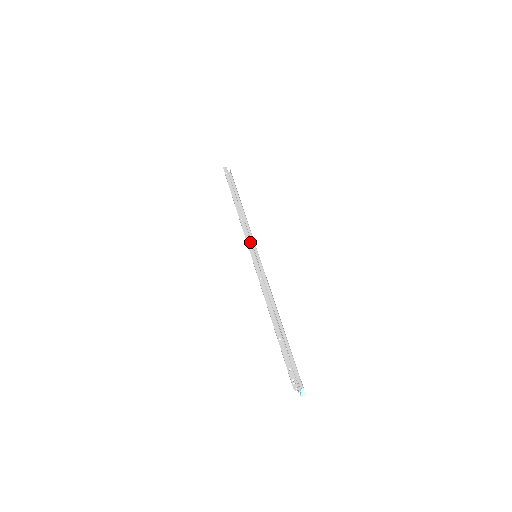
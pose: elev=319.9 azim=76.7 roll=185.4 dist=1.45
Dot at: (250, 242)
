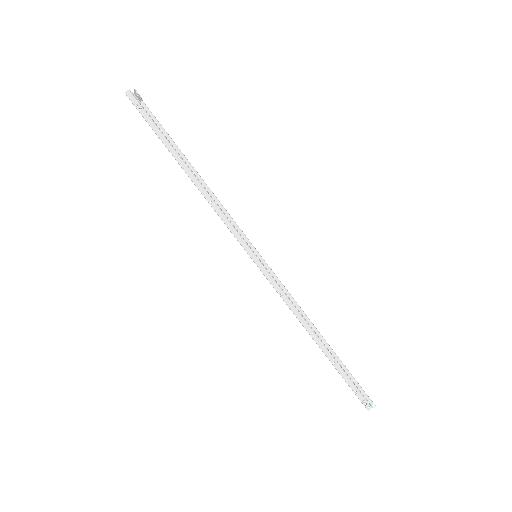
Dot at: (242, 240)
